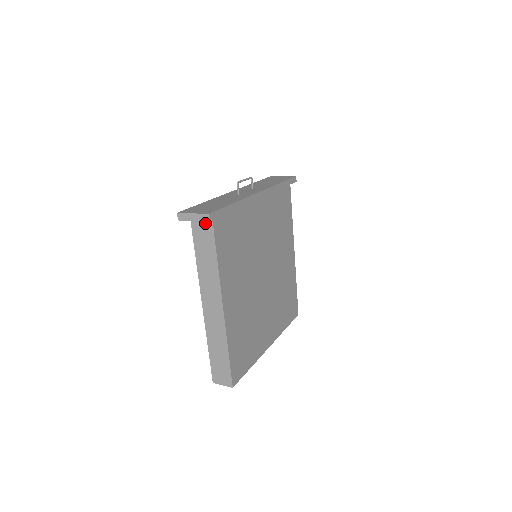
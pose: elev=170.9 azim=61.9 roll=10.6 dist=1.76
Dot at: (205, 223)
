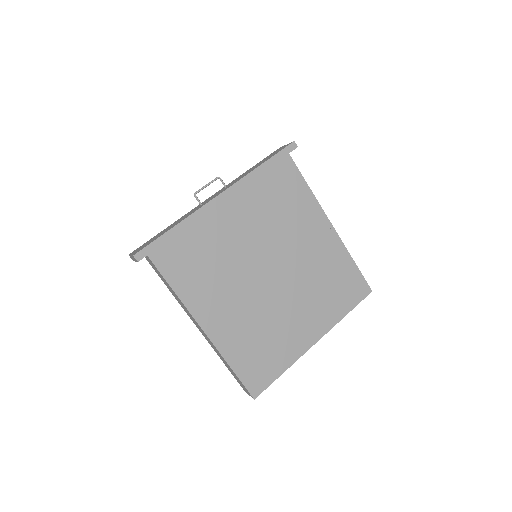
Dot at: (148, 259)
